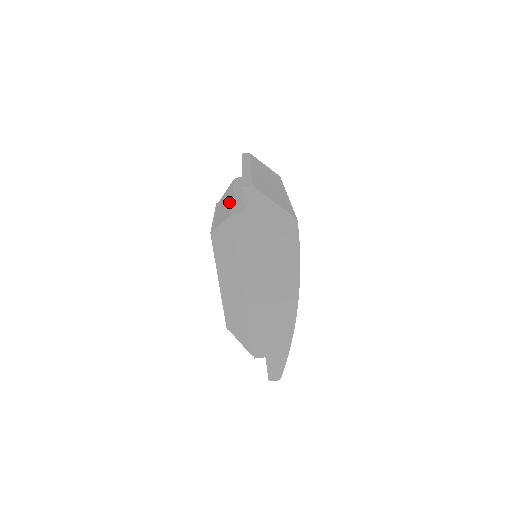
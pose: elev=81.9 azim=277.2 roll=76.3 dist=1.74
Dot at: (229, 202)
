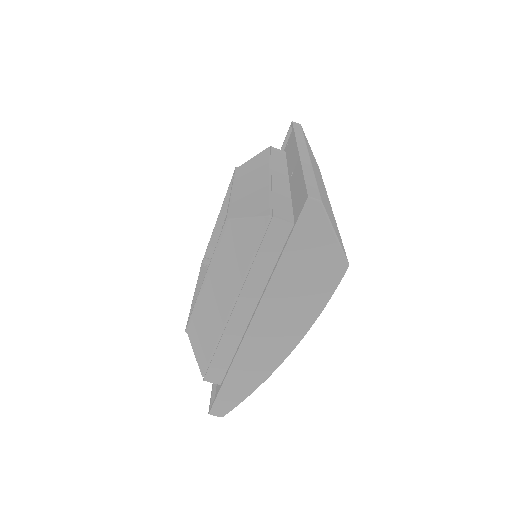
Dot at: (263, 186)
